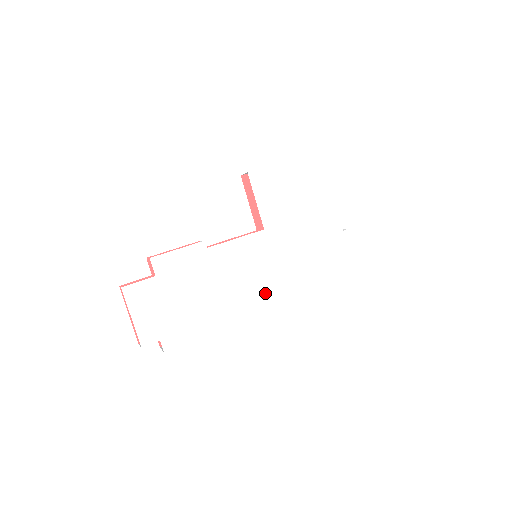
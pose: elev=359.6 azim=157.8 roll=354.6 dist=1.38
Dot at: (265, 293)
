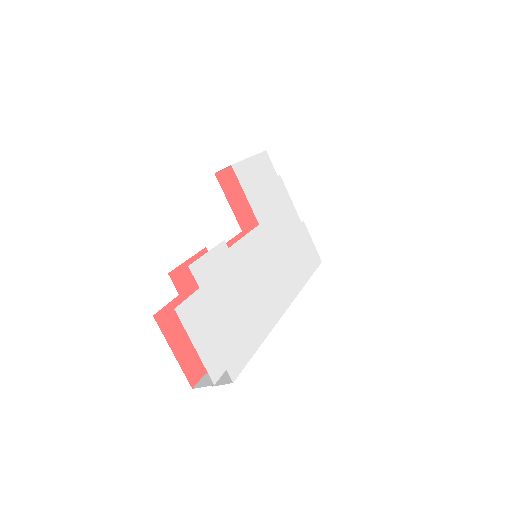
Dot at: (280, 292)
